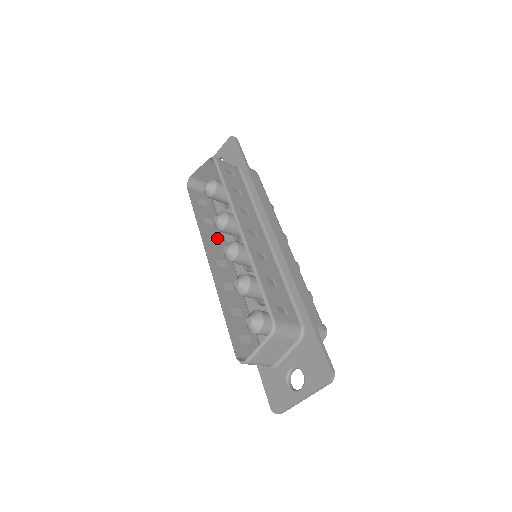
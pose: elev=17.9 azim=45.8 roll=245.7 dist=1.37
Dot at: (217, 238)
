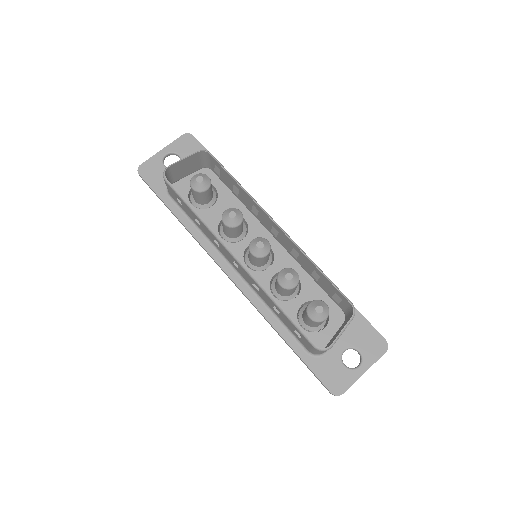
Dot at: occluded
